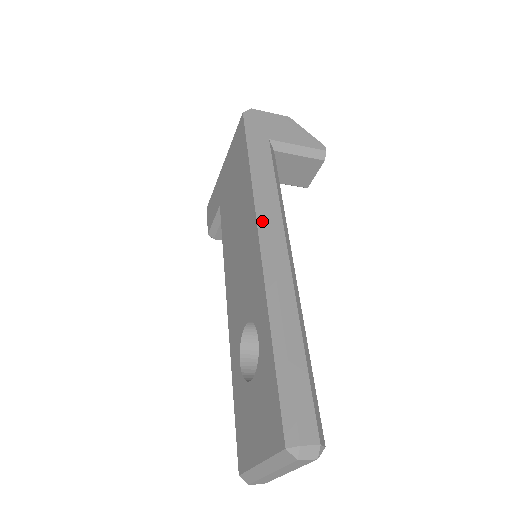
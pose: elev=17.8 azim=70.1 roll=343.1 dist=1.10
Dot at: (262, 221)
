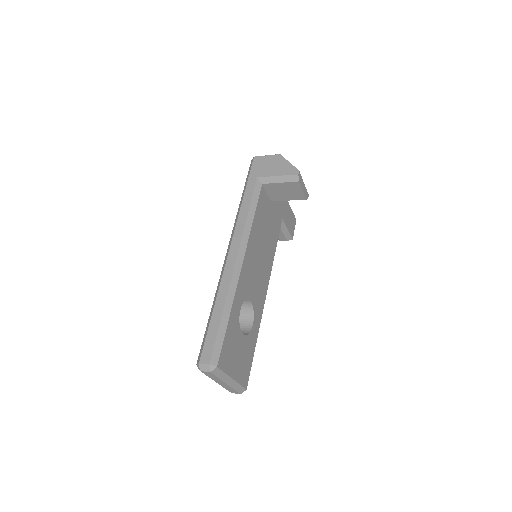
Dot at: (231, 238)
